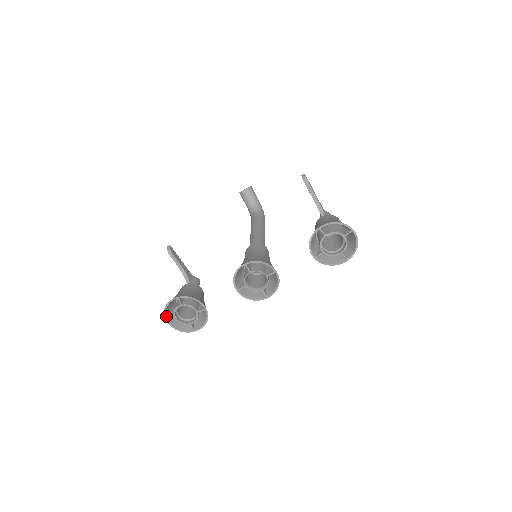
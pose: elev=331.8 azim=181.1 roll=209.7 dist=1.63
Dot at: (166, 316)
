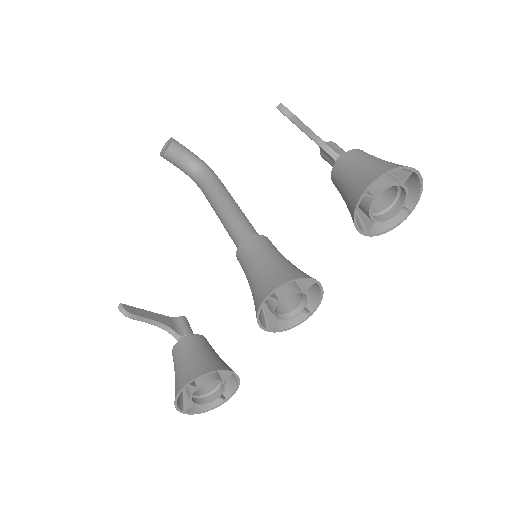
Dot at: (181, 409)
